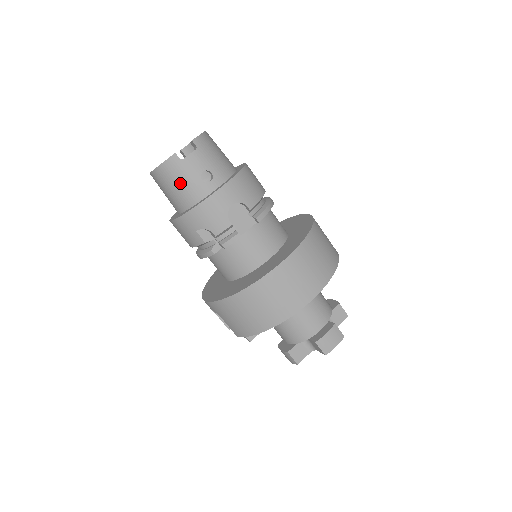
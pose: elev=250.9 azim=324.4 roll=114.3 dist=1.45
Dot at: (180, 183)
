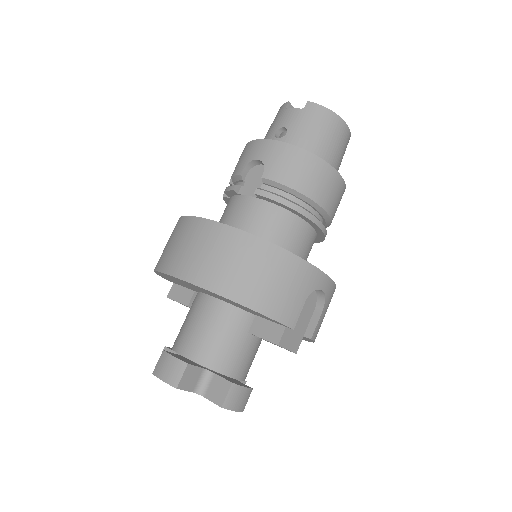
Dot at: (270, 128)
